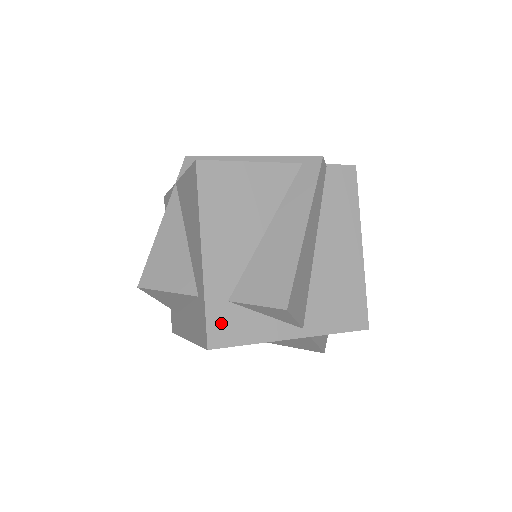
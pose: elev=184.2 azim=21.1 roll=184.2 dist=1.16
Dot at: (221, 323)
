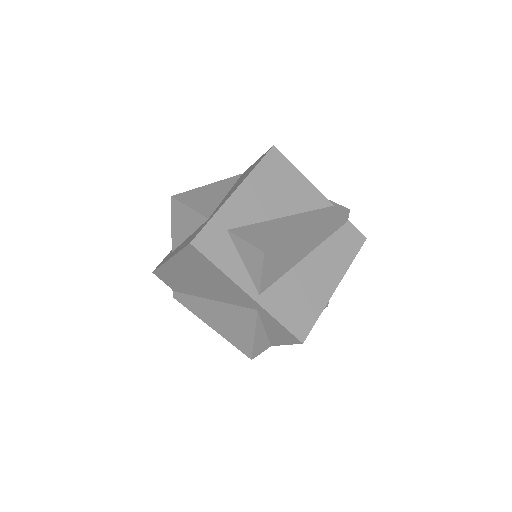
Dot at: (212, 237)
